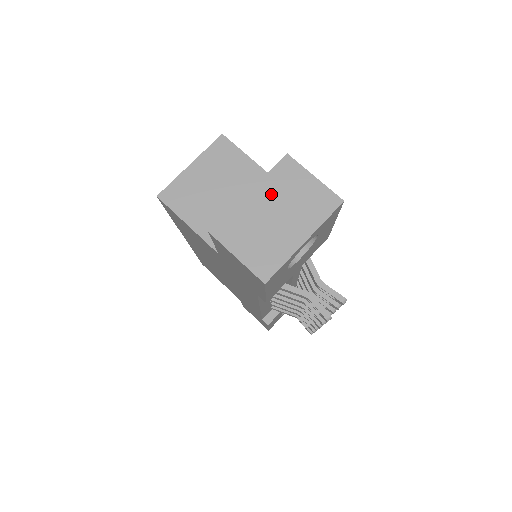
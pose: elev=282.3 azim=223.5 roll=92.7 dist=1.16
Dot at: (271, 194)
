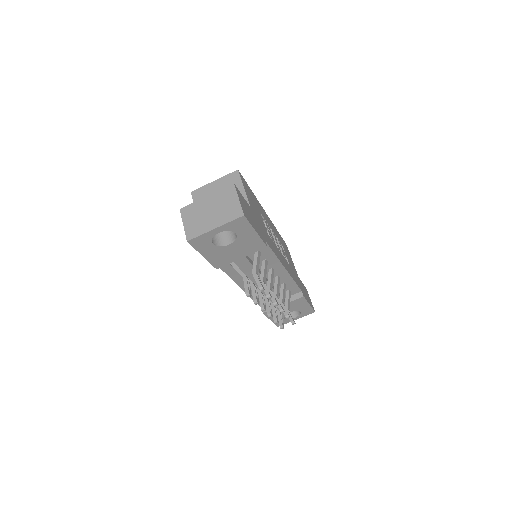
Dot at: (215, 201)
